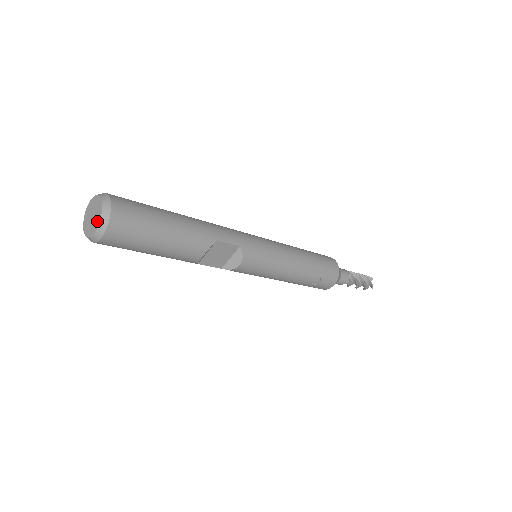
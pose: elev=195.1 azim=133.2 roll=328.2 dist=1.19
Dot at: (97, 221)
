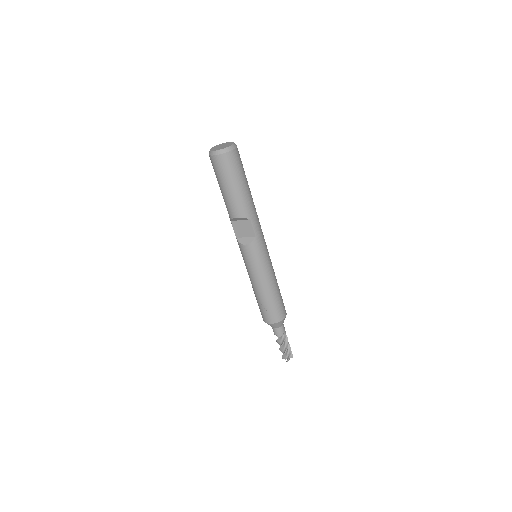
Dot at: (221, 148)
